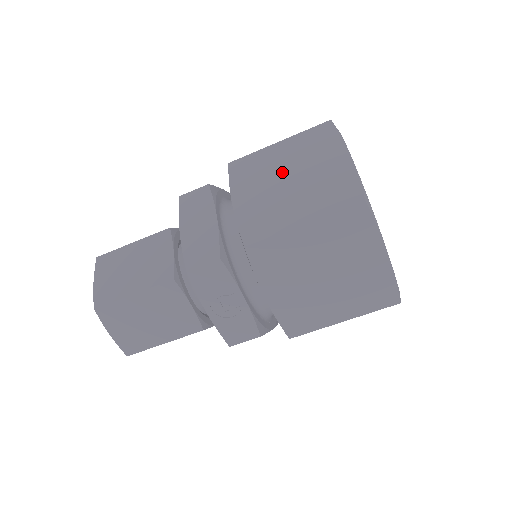
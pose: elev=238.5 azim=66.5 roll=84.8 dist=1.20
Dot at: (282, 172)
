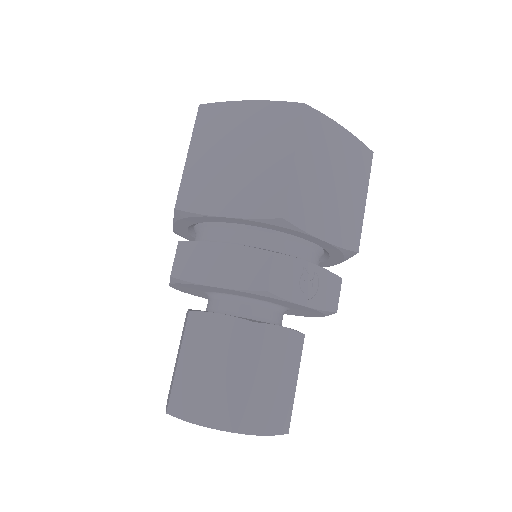
Dot at: (224, 161)
